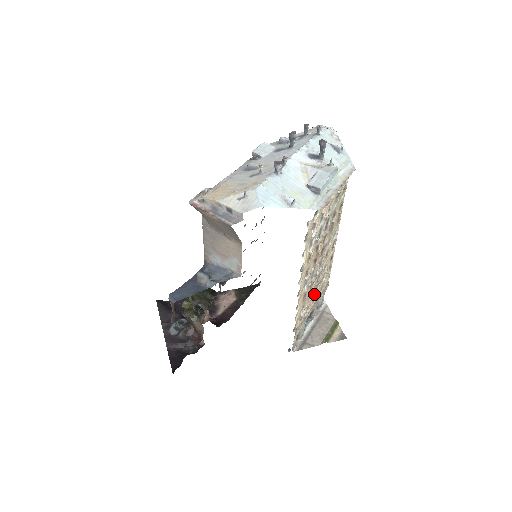
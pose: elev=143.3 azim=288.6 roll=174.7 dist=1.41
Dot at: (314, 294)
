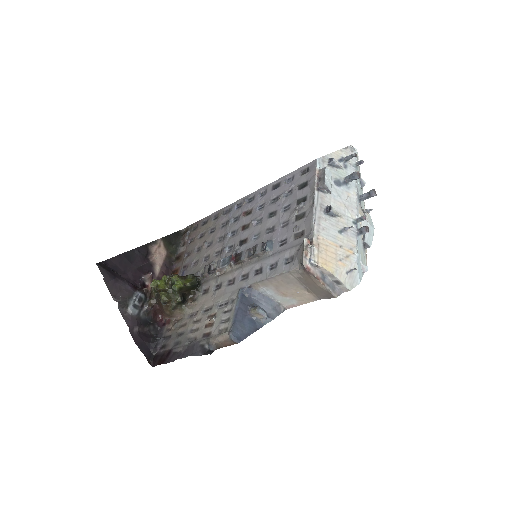
Dot at: occluded
